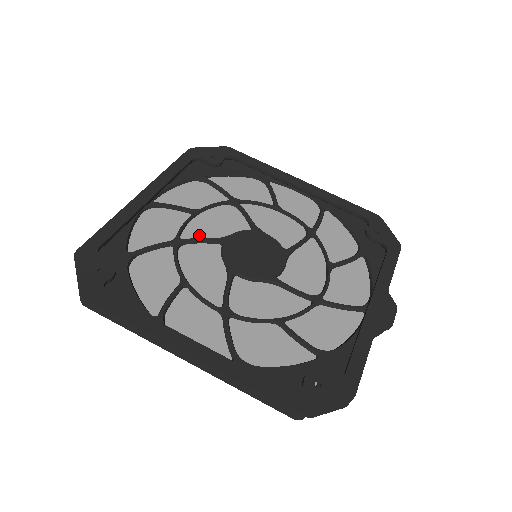
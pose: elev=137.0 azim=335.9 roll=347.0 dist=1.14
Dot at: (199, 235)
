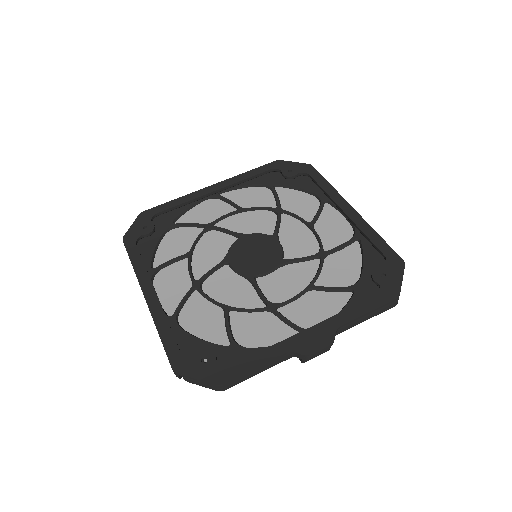
Dot at: (229, 227)
